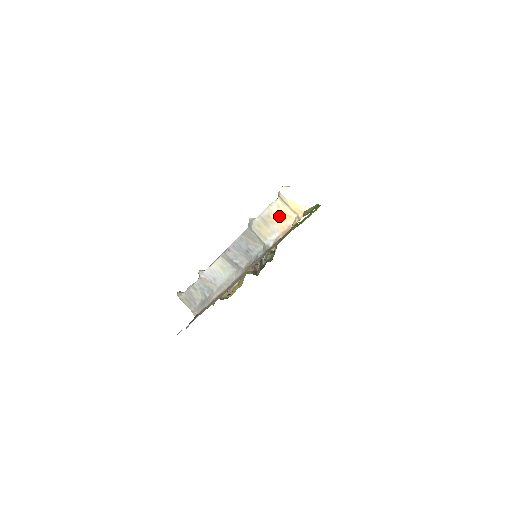
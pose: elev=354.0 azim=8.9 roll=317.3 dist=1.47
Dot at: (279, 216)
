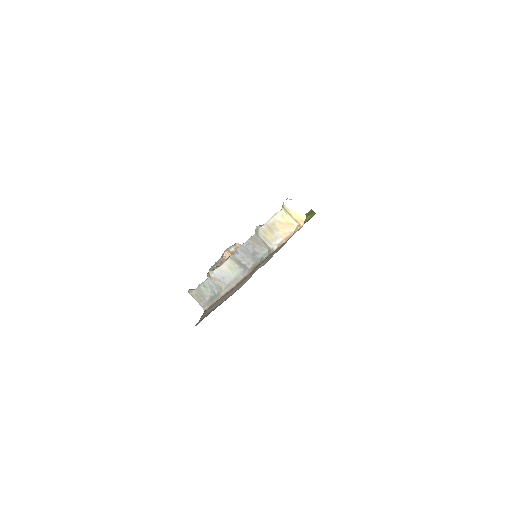
Dot at: (283, 224)
